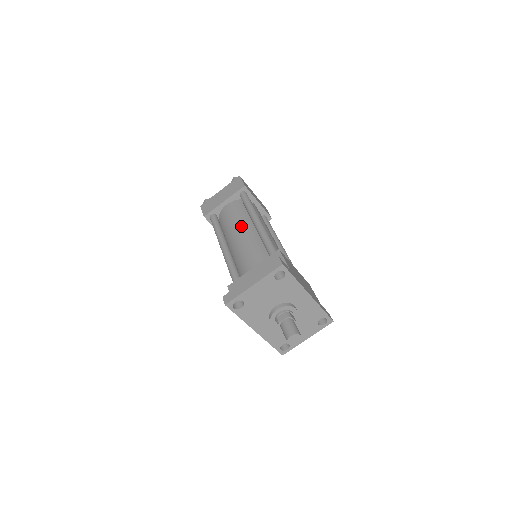
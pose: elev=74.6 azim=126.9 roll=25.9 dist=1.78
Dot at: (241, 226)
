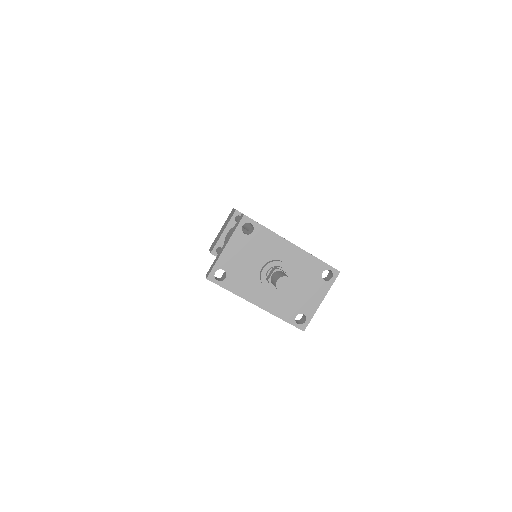
Dot at: occluded
